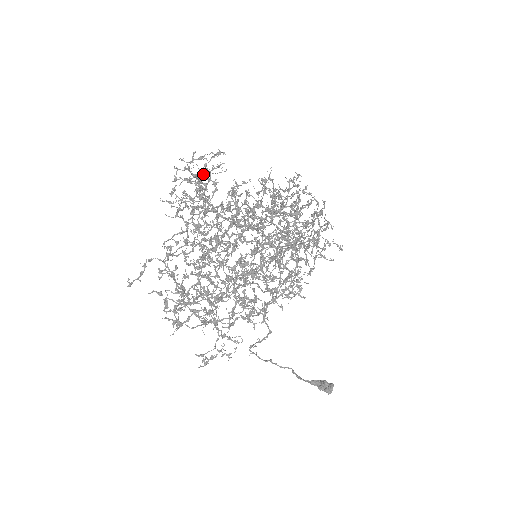
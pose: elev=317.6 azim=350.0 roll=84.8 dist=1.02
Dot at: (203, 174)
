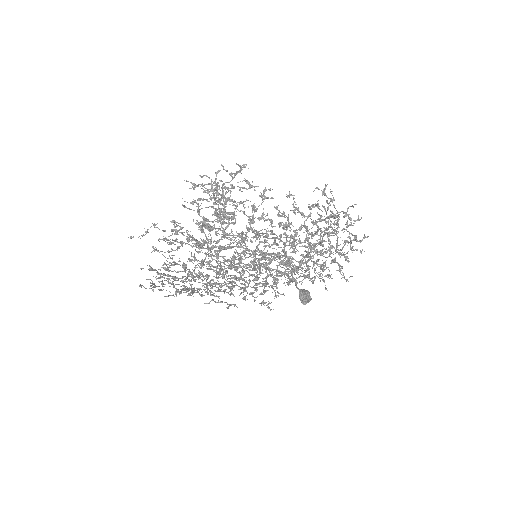
Dot at: (216, 209)
